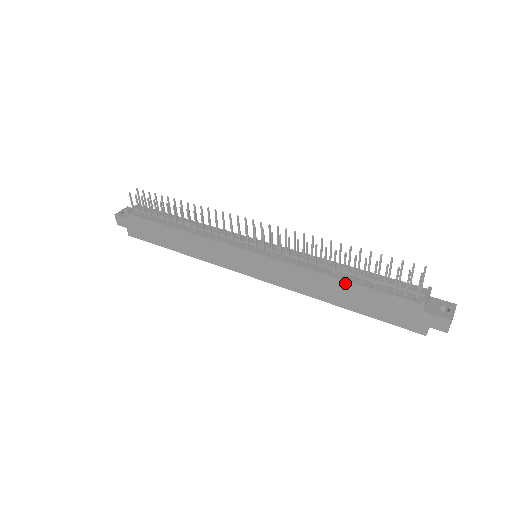
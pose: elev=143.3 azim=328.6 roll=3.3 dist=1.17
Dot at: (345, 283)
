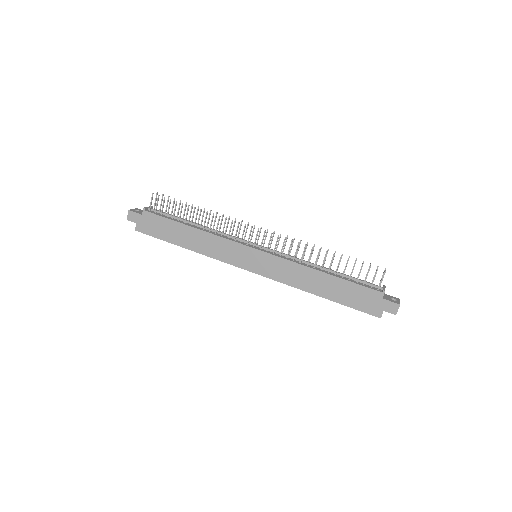
Dot at: (329, 276)
